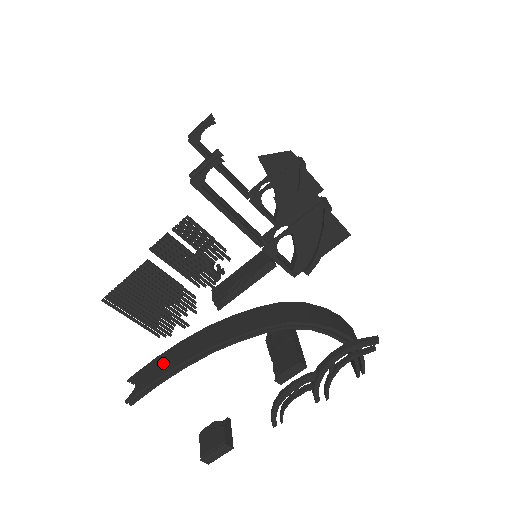
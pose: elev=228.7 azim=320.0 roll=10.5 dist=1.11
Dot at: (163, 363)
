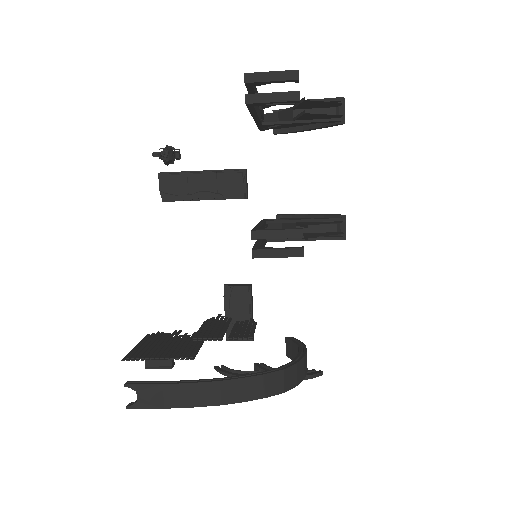
Dot at: (172, 396)
